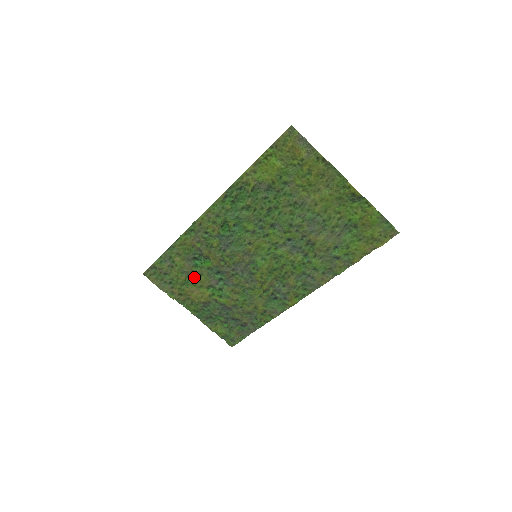
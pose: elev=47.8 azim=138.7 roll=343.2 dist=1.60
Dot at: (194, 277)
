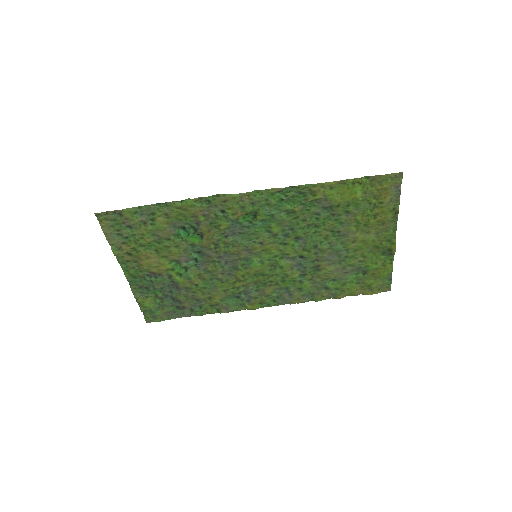
Dot at: (165, 245)
